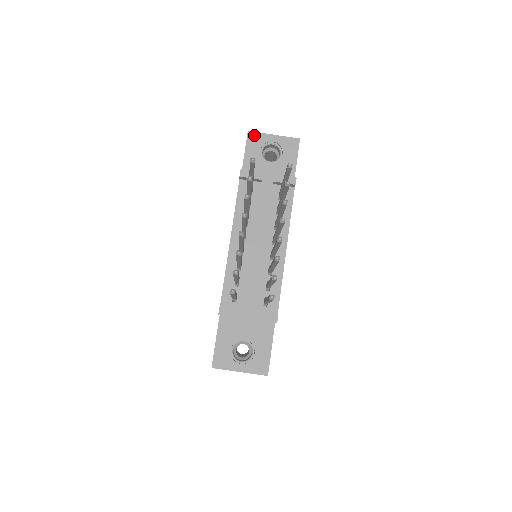
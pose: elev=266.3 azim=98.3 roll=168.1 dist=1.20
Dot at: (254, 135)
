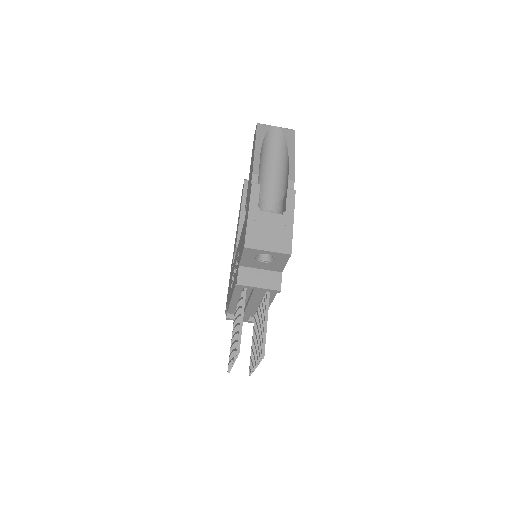
Dot at: (250, 250)
